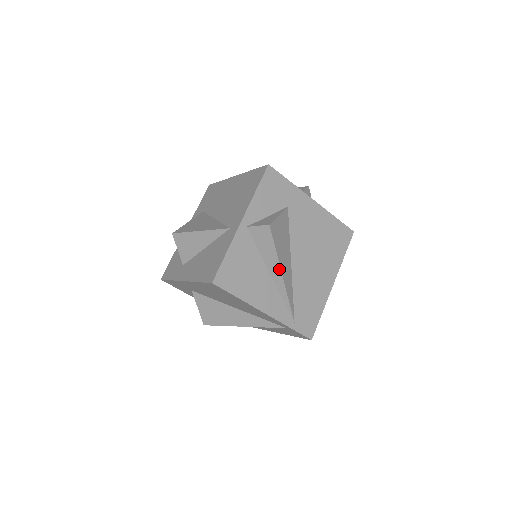
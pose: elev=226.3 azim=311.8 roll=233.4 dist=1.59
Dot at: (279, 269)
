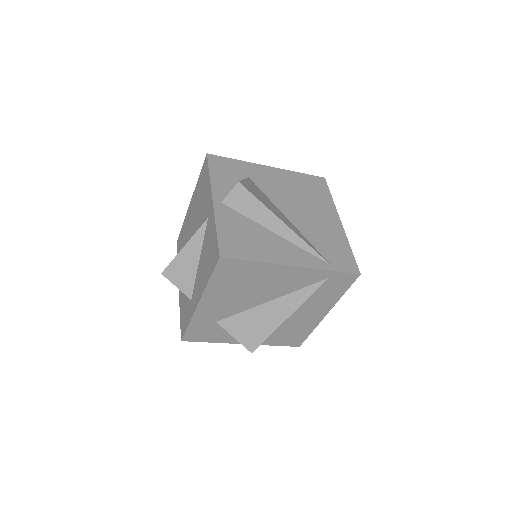
Dot at: (277, 219)
